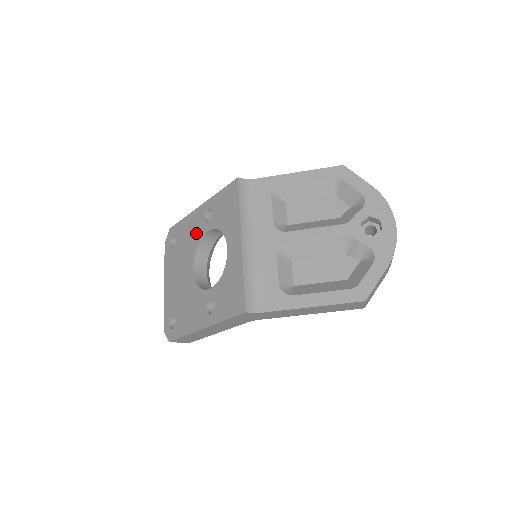
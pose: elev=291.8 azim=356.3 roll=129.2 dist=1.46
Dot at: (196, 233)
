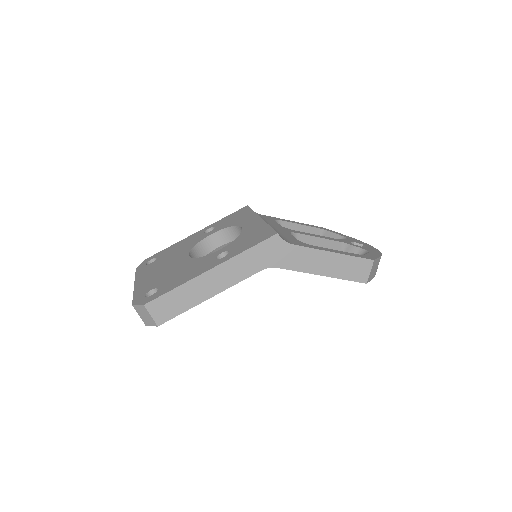
Dot at: (192, 242)
